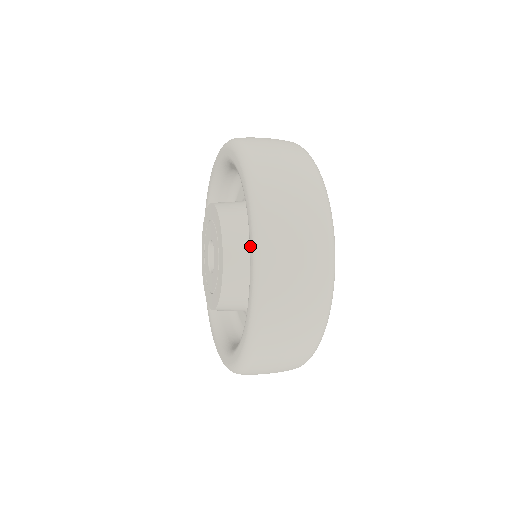
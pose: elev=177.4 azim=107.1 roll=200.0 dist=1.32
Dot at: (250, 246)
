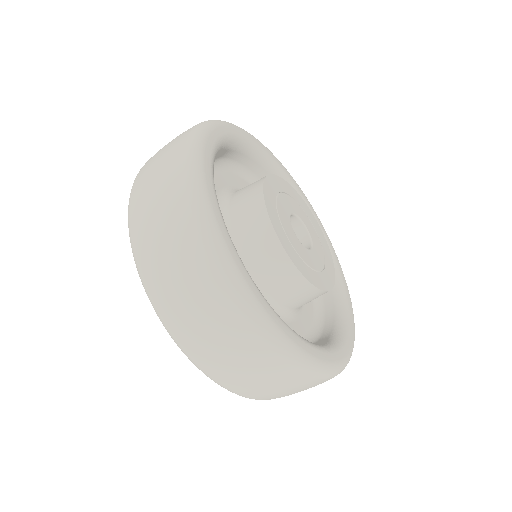
Dot at: occluded
